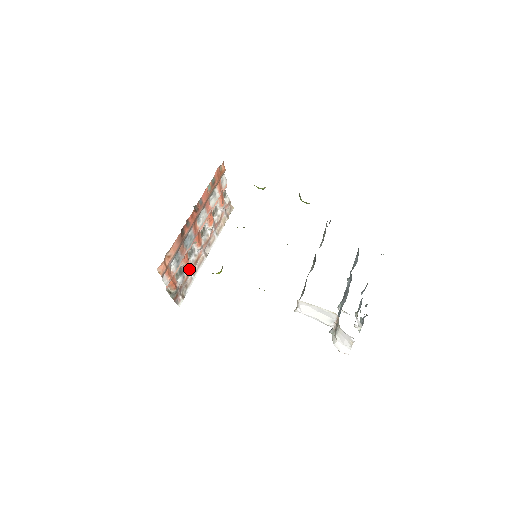
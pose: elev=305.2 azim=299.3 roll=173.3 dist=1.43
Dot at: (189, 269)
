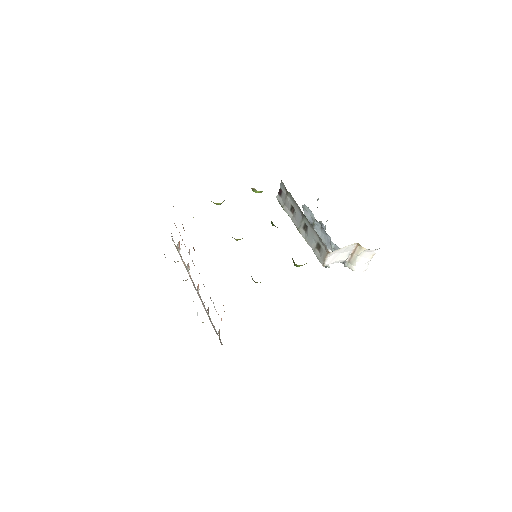
Dot at: (208, 310)
